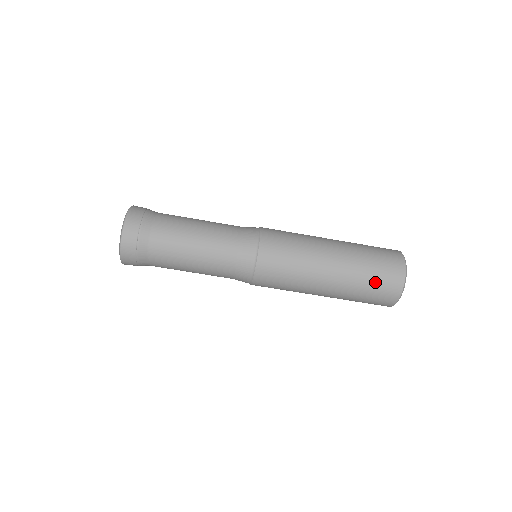
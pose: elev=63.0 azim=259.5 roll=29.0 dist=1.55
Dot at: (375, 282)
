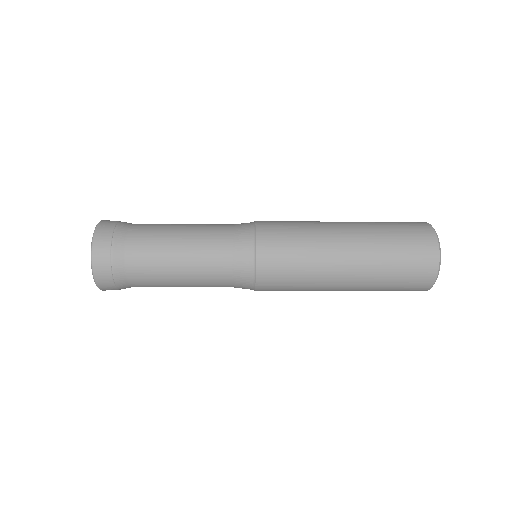
Dot at: occluded
